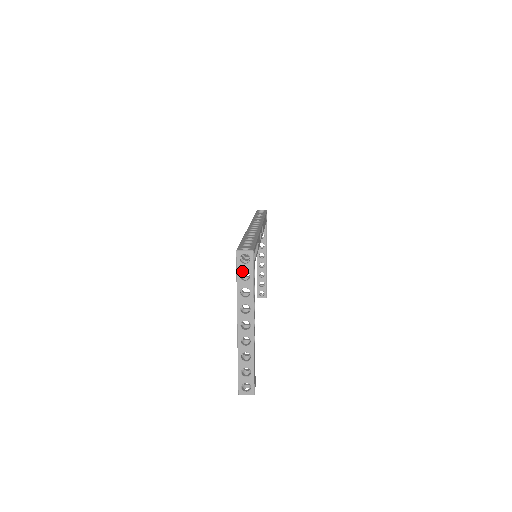
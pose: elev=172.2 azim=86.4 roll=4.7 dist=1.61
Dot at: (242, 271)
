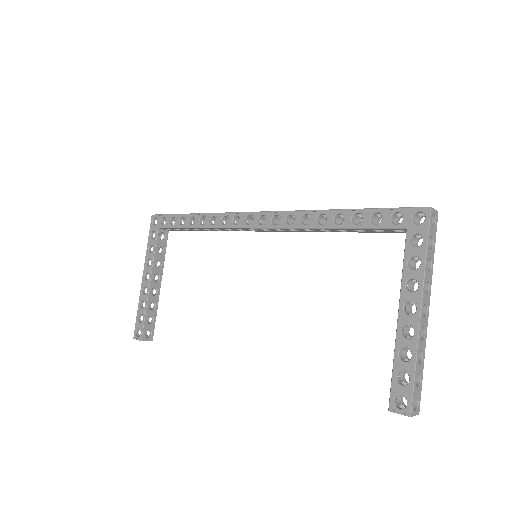
Dot at: (431, 235)
